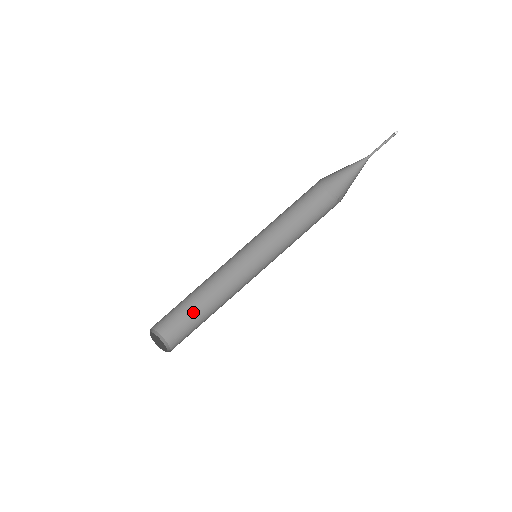
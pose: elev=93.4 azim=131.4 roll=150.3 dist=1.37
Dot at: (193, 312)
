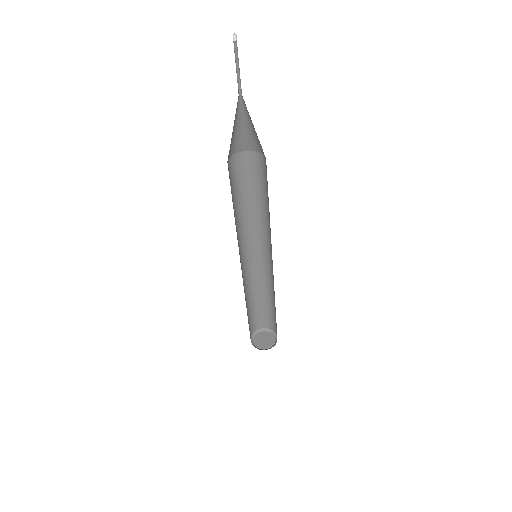
Dot at: (264, 305)
